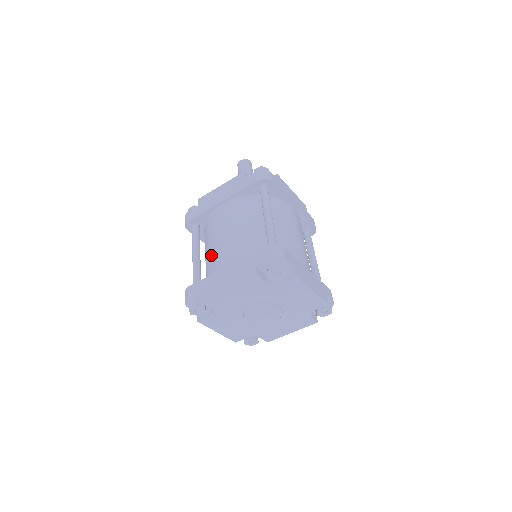
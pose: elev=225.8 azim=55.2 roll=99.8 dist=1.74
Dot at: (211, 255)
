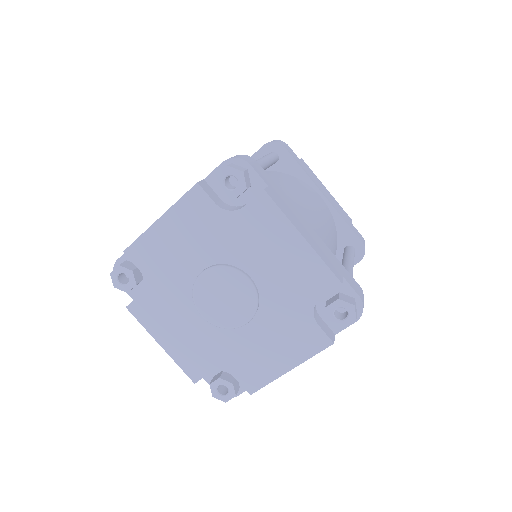
Dot at: occluded
